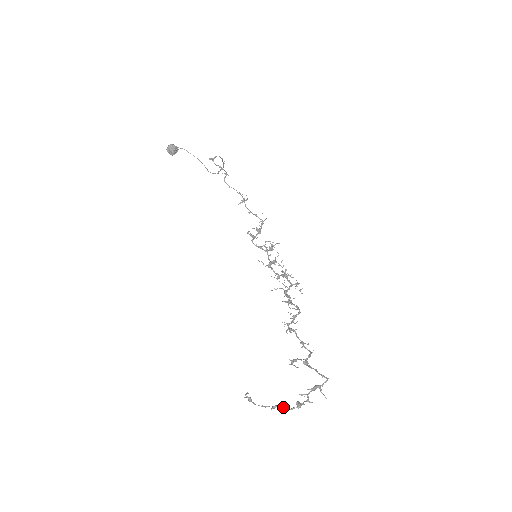
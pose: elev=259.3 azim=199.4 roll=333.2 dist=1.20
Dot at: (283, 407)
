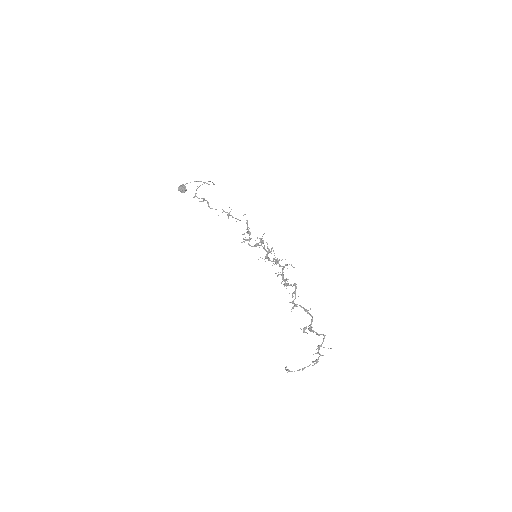
Dot at: occluded
